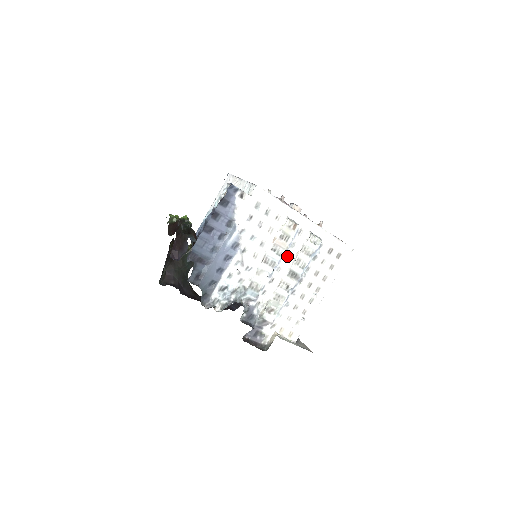
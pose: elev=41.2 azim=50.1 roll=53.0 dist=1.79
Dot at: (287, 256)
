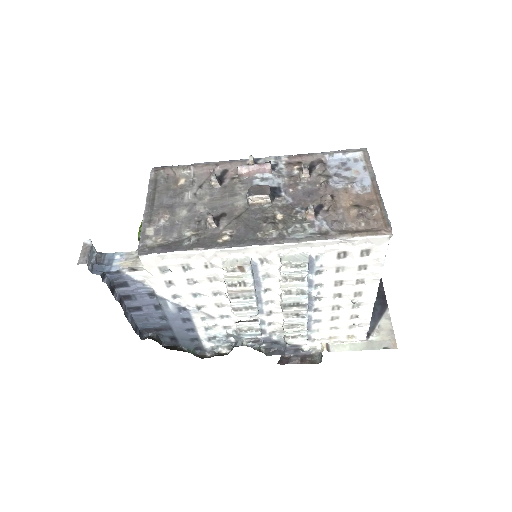
Dot at: (268, 288)
